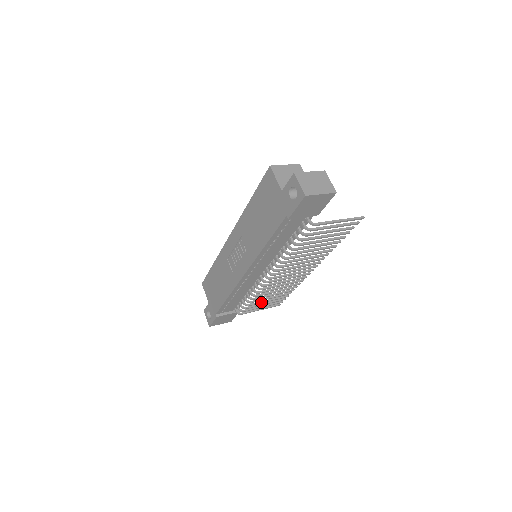
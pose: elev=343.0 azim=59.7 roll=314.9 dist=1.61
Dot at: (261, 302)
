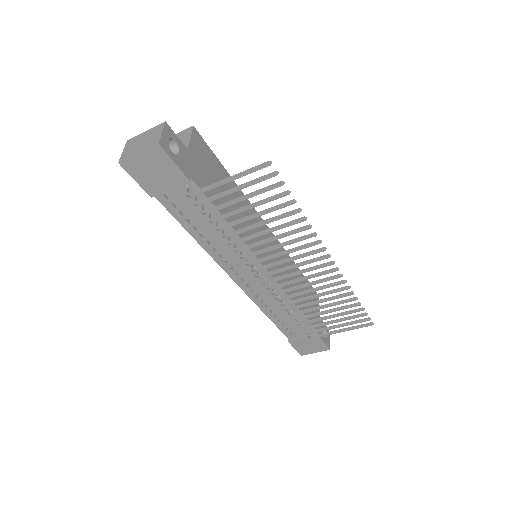
Dot at: (319, 319)
